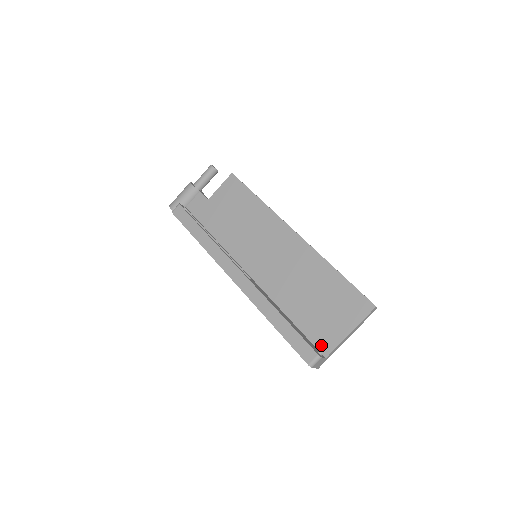
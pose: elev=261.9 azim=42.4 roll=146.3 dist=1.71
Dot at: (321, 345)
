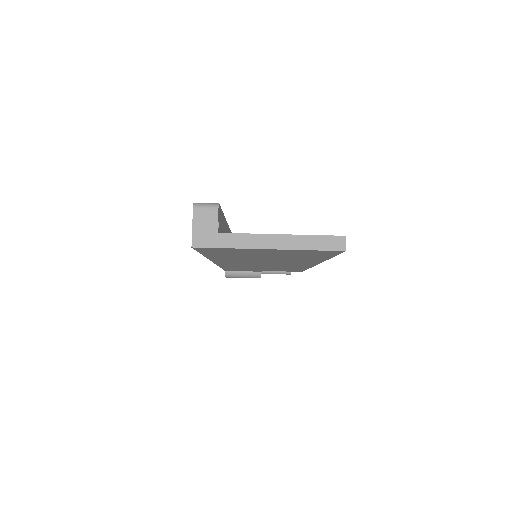
Dot at: occluded
